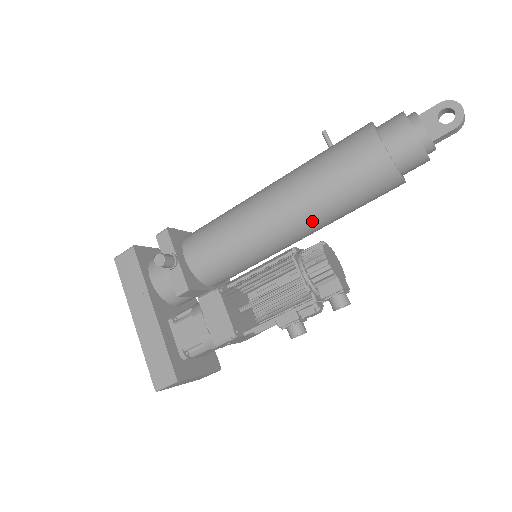
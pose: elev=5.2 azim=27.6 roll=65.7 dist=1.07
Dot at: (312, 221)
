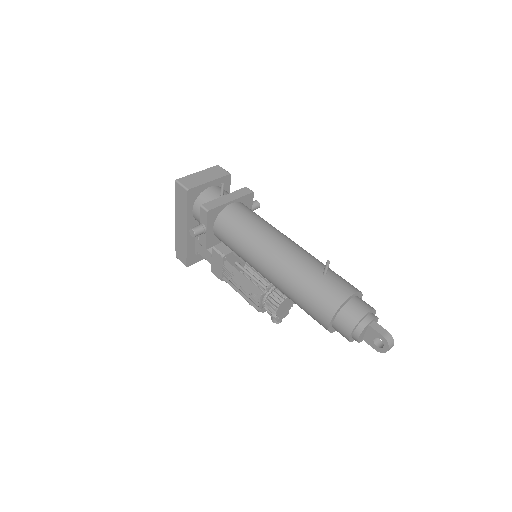
Dot at: occluded
